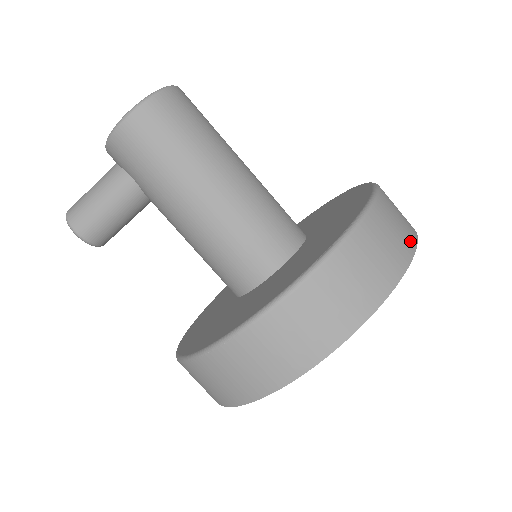
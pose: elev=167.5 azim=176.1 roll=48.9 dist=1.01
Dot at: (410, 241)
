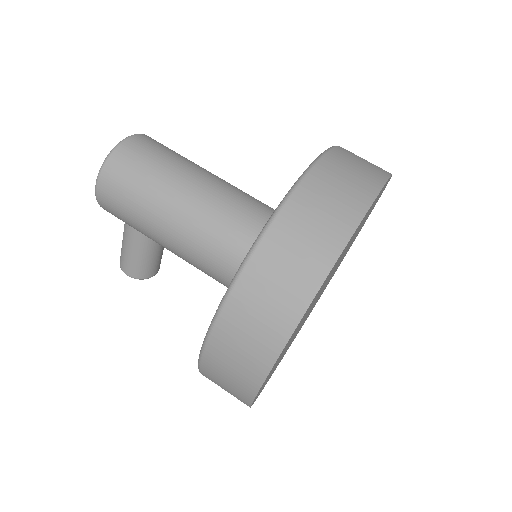
Dot at: (343, 228)
